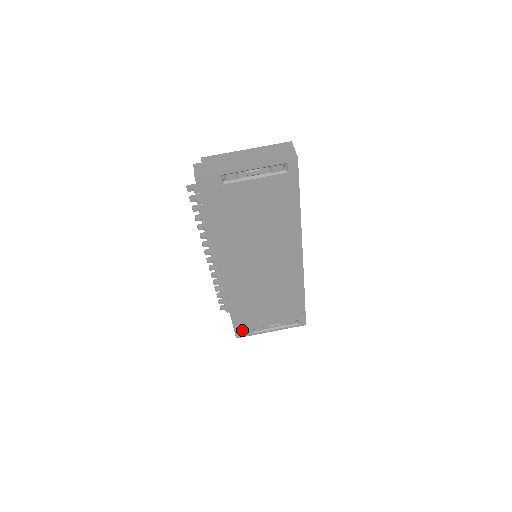
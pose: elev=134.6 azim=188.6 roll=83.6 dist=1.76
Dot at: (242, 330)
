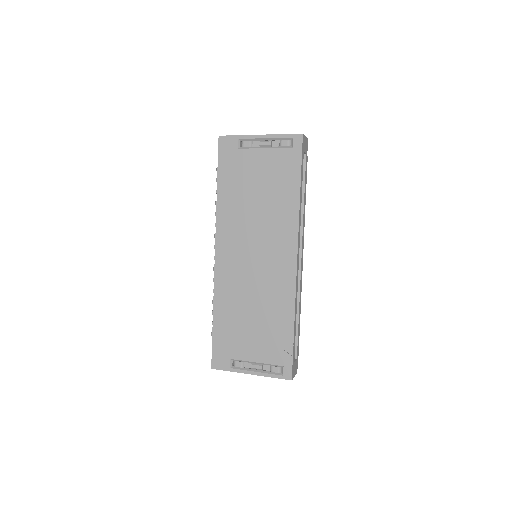
Dot at: (220, 356)
